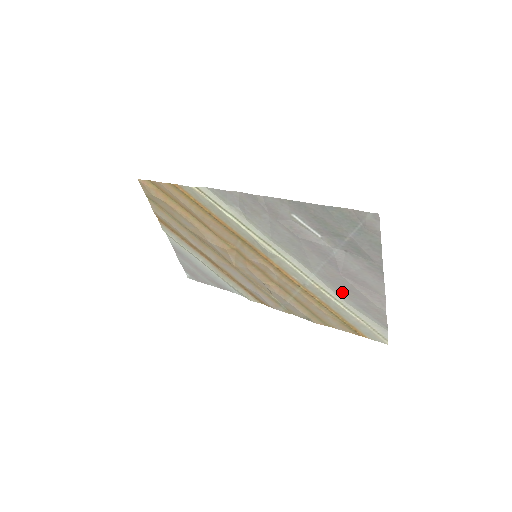
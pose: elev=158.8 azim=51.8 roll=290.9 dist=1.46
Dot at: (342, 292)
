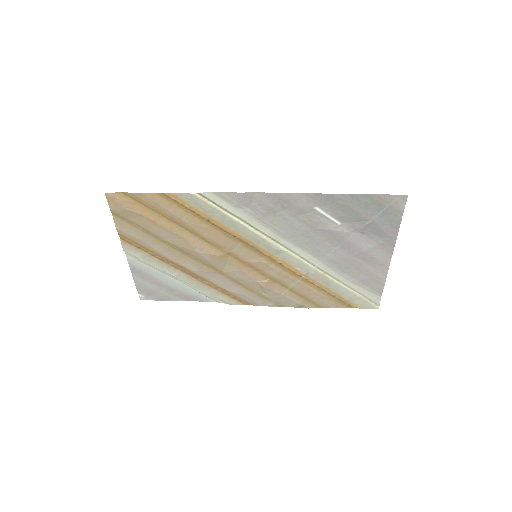
Dot at: (346, 272)
